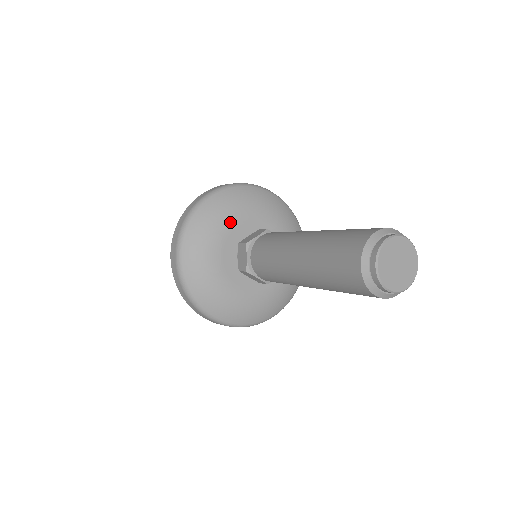
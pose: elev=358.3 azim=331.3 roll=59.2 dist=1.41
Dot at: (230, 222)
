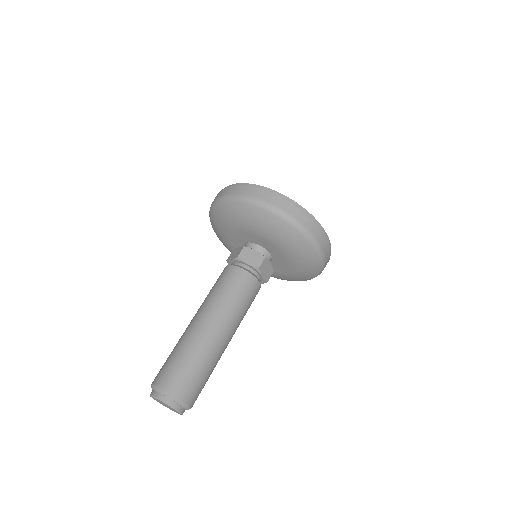
Dot at: (258, 232)
